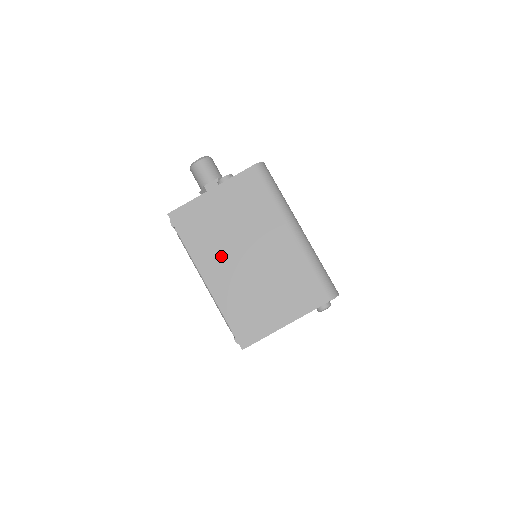
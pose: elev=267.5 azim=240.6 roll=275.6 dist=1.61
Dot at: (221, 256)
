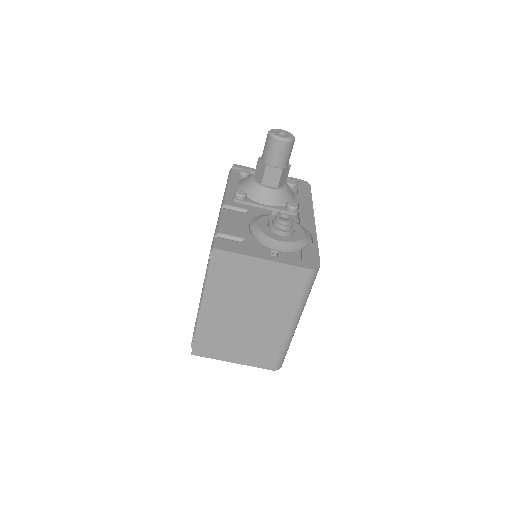
Dot at: (228, 302)
